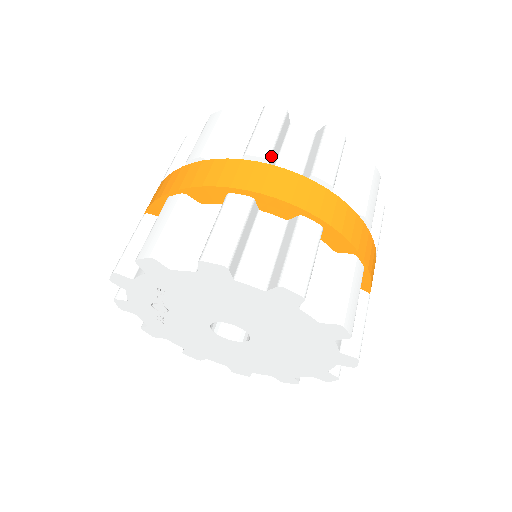
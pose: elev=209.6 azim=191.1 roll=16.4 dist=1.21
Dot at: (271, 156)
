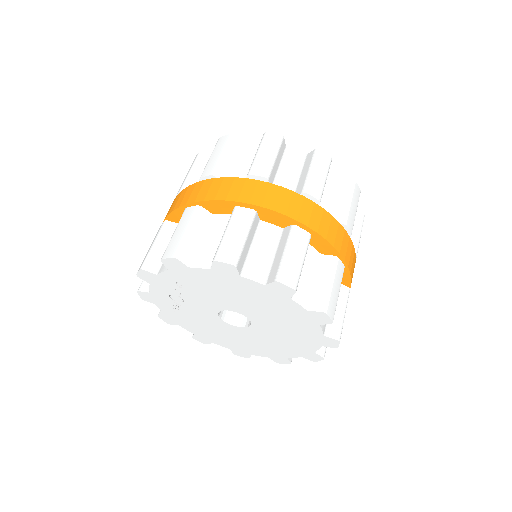
Dot at: (270, 175)
